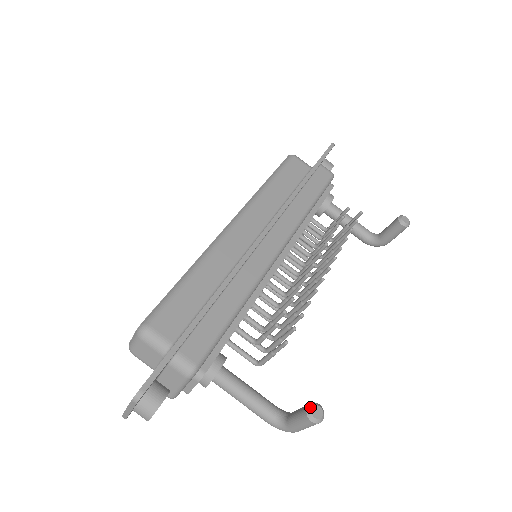
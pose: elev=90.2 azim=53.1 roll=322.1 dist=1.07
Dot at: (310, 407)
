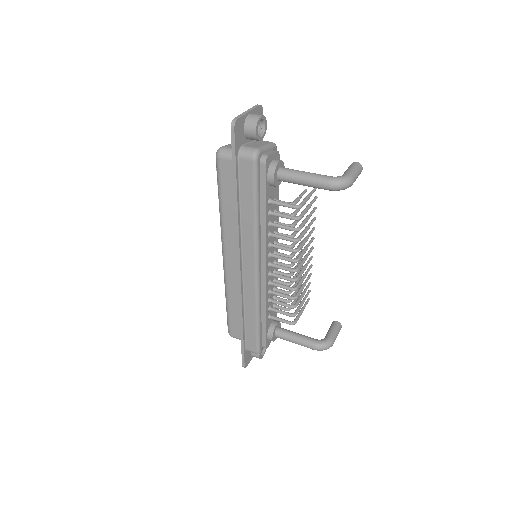
Dot at: occluded
